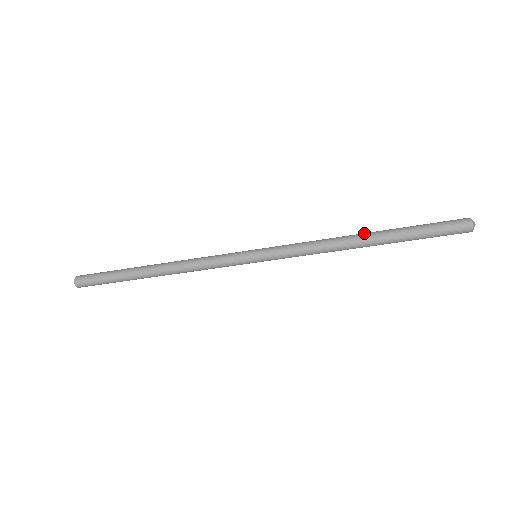
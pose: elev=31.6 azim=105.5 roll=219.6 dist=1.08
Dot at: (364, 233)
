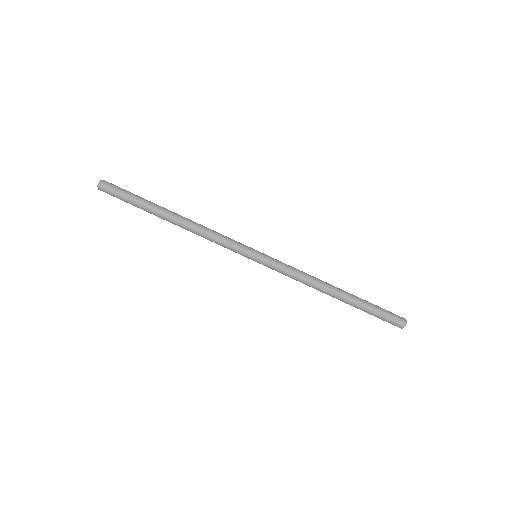
Dot at: occluded
